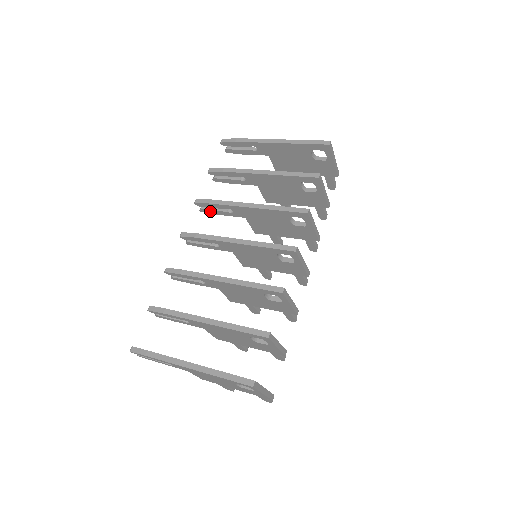
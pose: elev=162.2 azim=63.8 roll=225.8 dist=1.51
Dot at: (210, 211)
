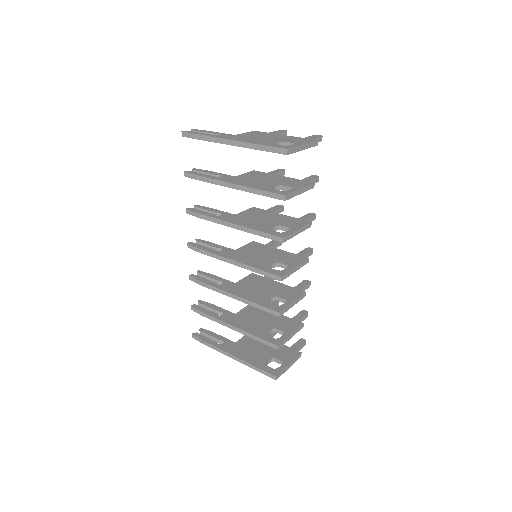
Dot at: occluded
